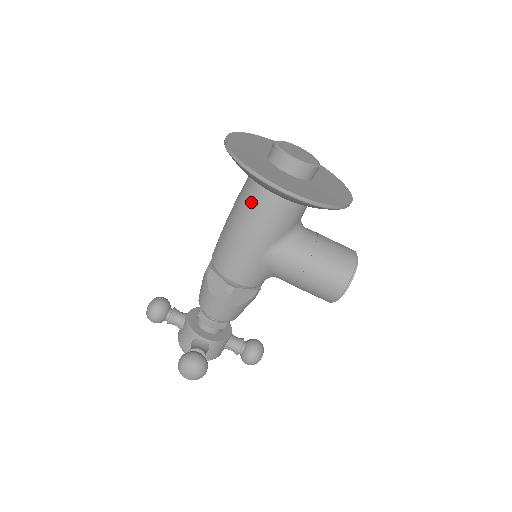
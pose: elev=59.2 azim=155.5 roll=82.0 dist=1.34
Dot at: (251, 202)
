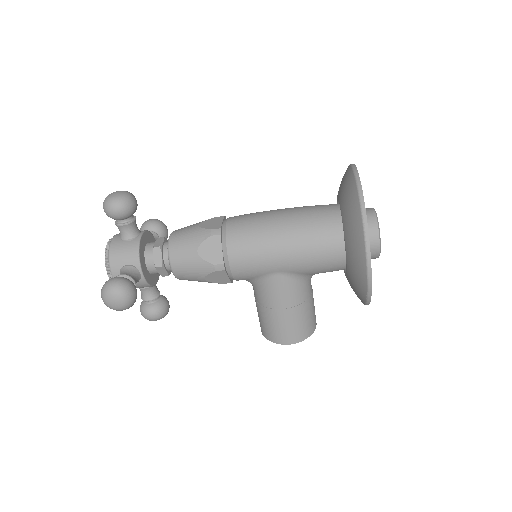
Dot at: (319, 234)
